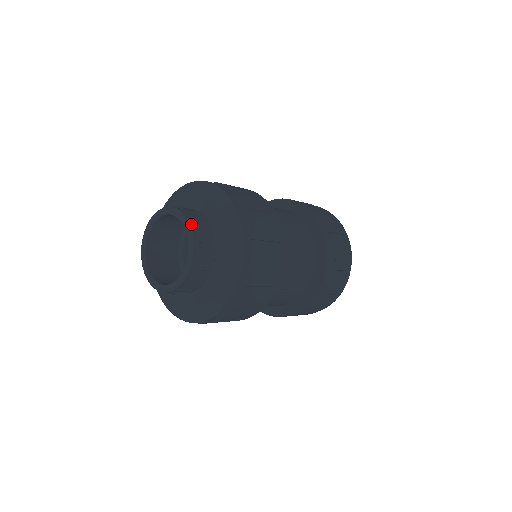
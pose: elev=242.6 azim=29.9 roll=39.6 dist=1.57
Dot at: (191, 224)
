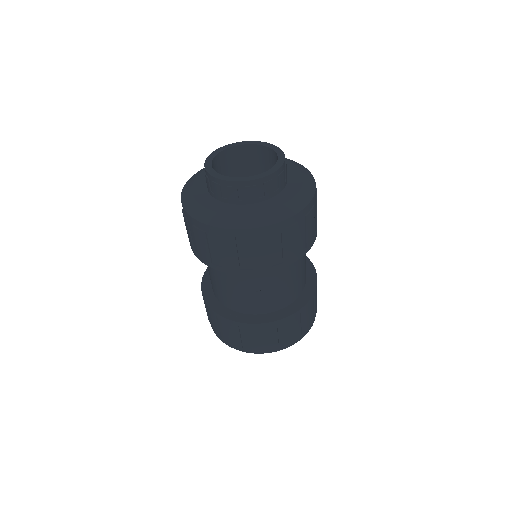
Dot at: occluded
